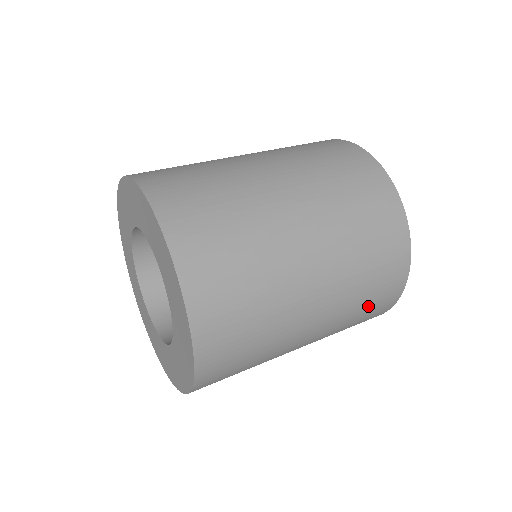
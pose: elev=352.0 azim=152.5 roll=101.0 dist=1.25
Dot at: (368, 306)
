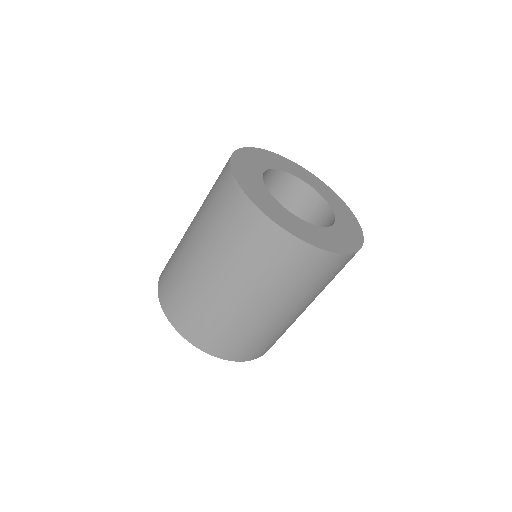
Dot at: (307, 277)
